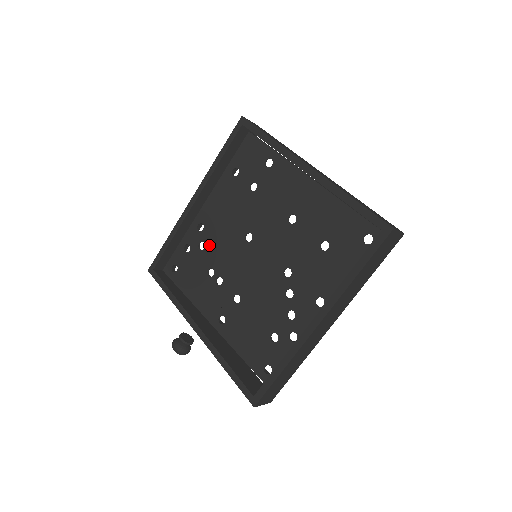
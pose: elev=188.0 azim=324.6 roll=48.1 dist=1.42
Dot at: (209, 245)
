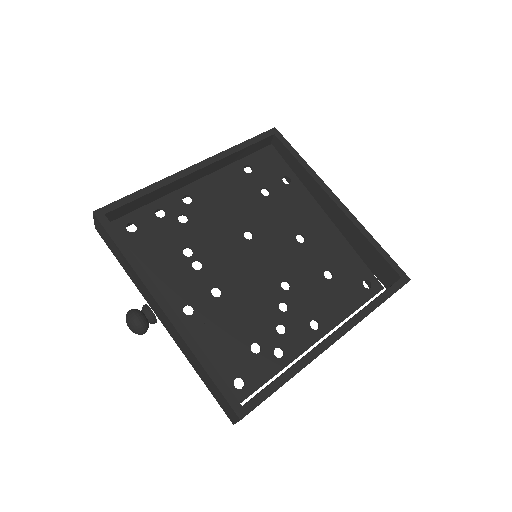
Dot at: (194, 222)
